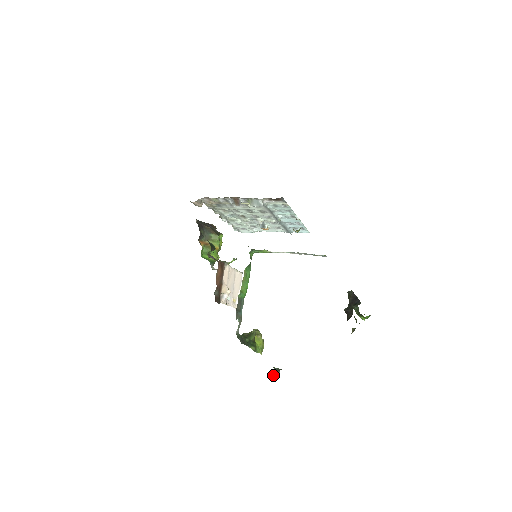
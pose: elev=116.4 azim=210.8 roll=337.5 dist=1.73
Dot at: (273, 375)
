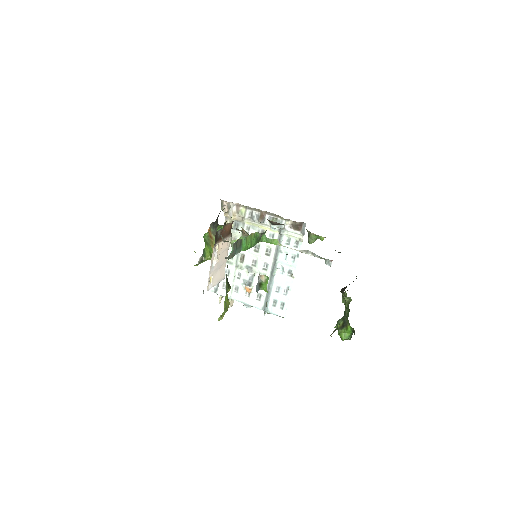
Dot at: occluded
